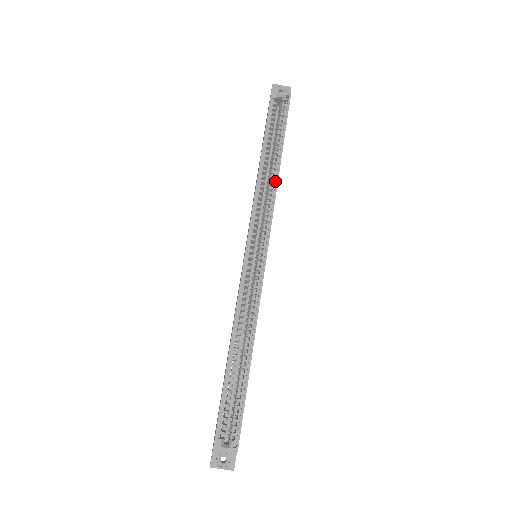
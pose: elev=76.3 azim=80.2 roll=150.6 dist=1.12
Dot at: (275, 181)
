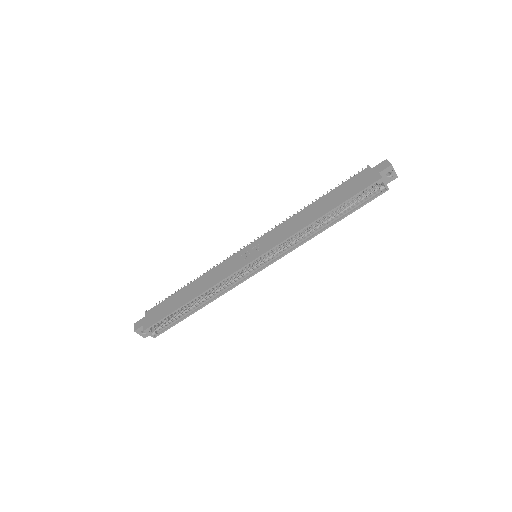
Dot at: (313, 234)
